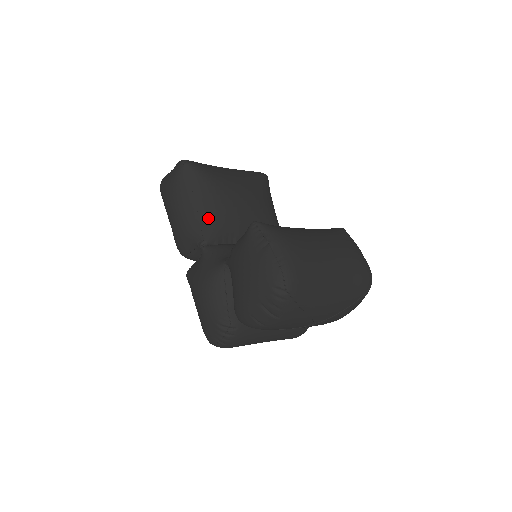
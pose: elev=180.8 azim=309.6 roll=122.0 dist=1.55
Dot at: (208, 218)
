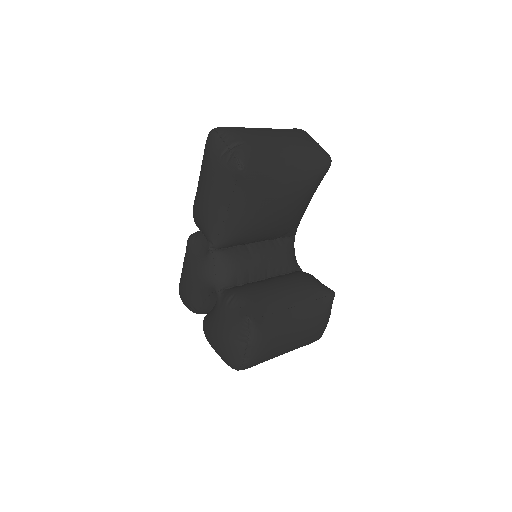
Dot at: (230, 230)
